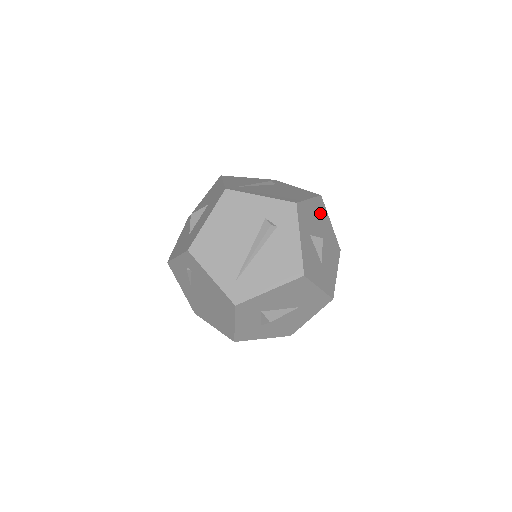
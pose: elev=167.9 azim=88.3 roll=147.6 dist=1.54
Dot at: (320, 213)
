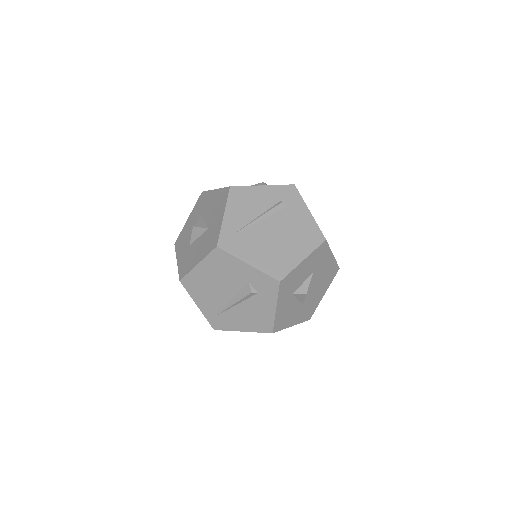
Dot at: (317, 259)
